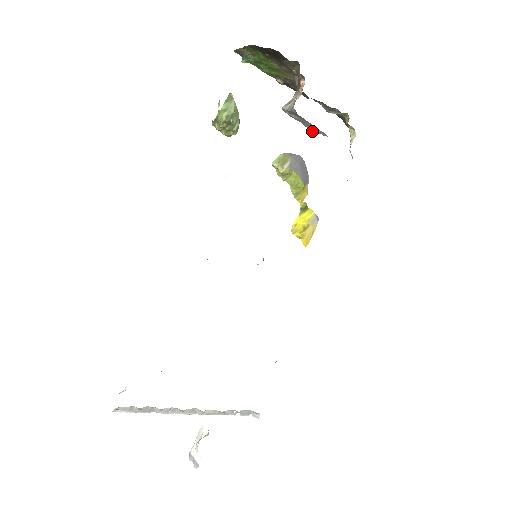
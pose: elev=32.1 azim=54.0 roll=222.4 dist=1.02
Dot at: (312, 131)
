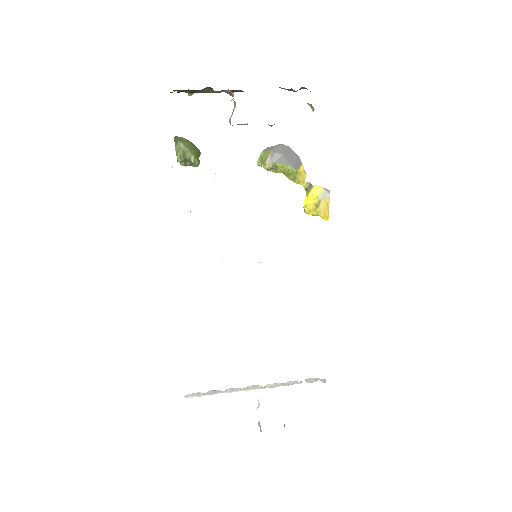
Dot at: (269, 125)
